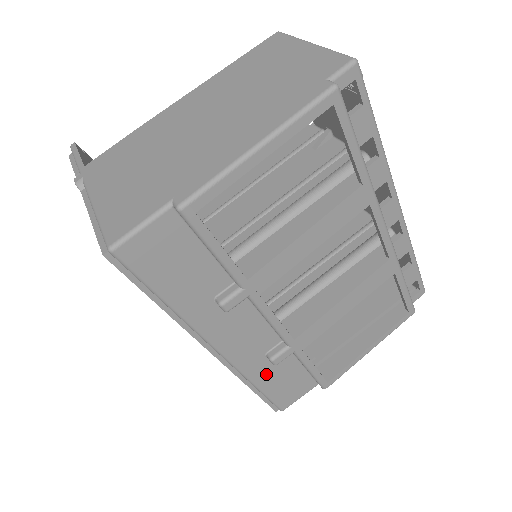
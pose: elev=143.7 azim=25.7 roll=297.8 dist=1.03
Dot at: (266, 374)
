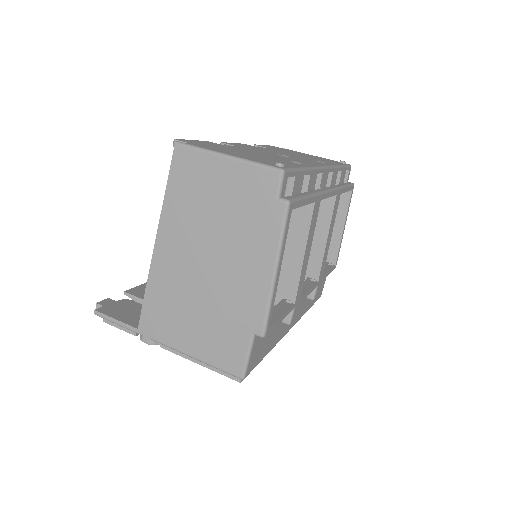
Dot at: (310, 302)
